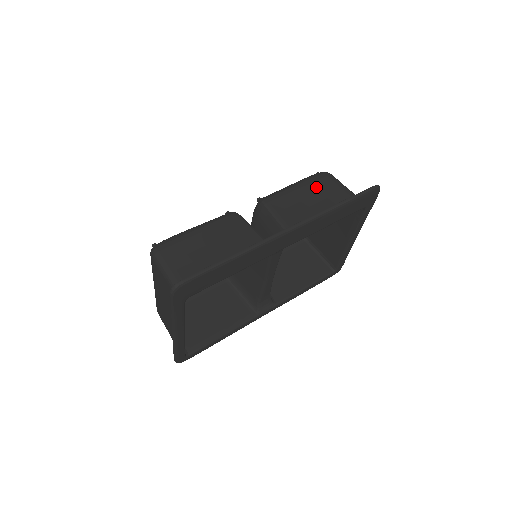
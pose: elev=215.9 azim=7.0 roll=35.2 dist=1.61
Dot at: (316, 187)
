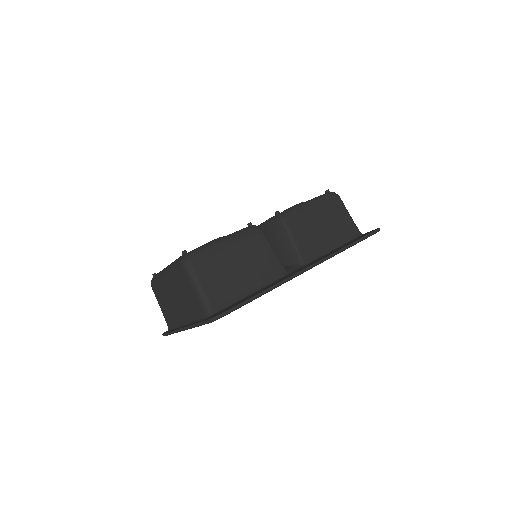
Dot at: (327, 211)
